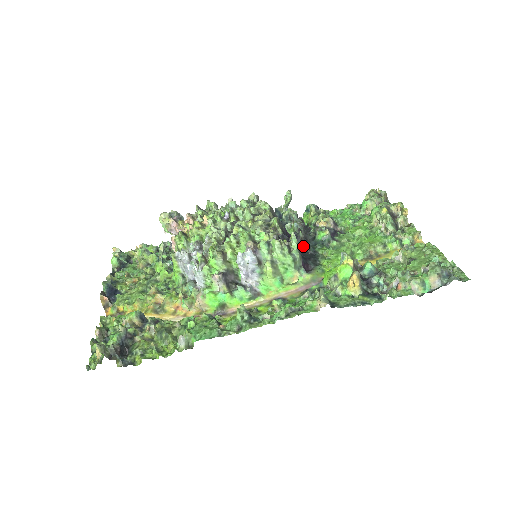
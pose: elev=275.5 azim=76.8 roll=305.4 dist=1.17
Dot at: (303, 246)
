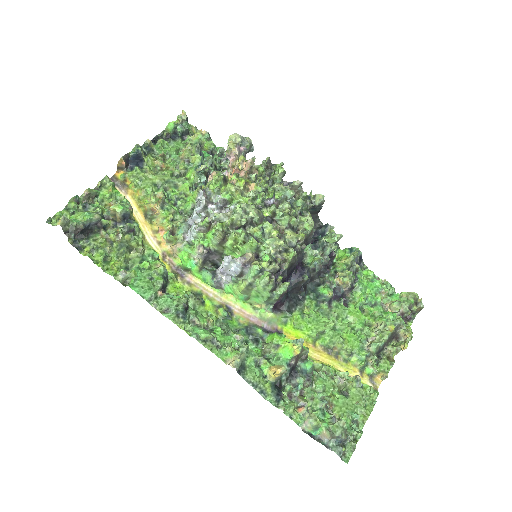
Dot at: (299, 286)
